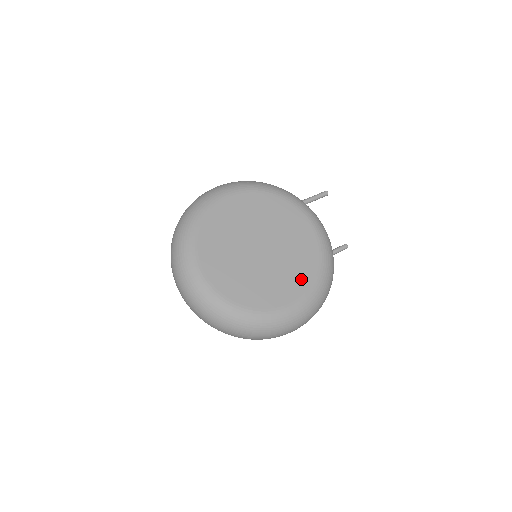
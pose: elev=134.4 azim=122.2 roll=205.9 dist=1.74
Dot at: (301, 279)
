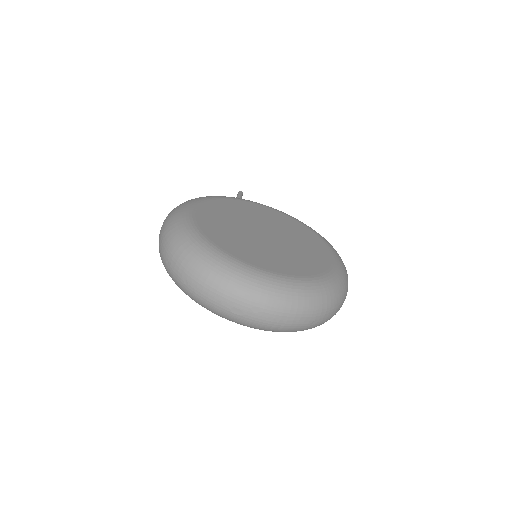
Dot at: (314, 241)
